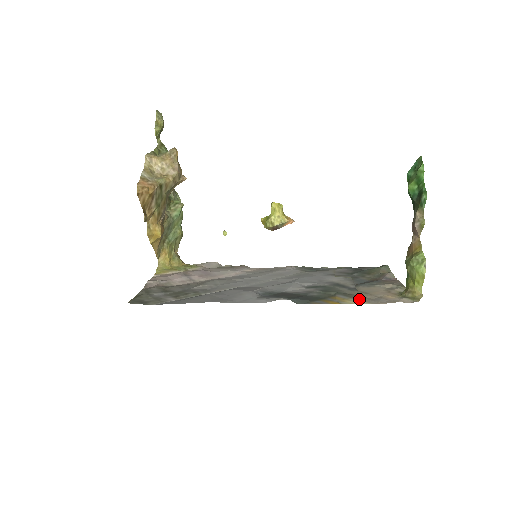
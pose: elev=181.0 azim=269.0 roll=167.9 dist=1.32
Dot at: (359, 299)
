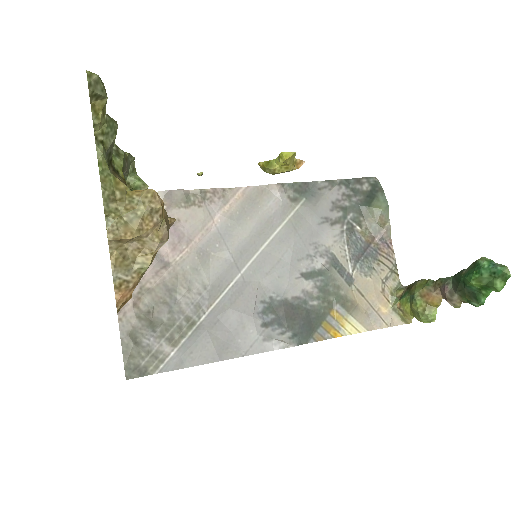
Dot at: (356, 317)
